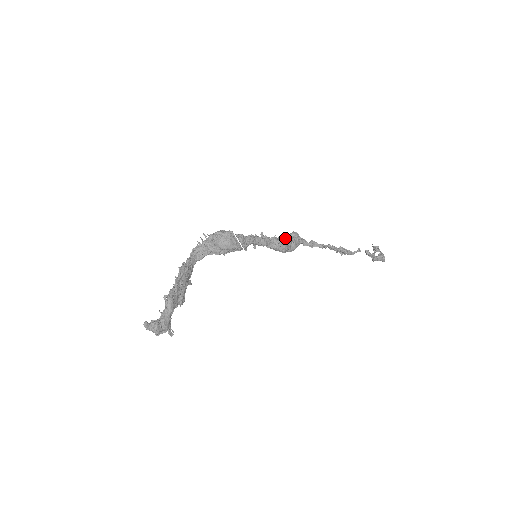
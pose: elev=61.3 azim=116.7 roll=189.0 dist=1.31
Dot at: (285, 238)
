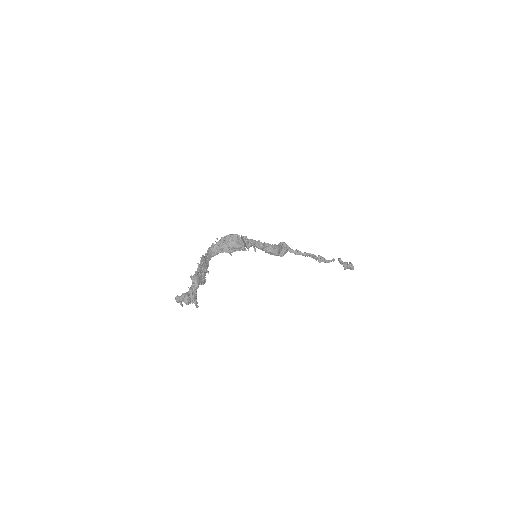
Dot at: (277, 245)
